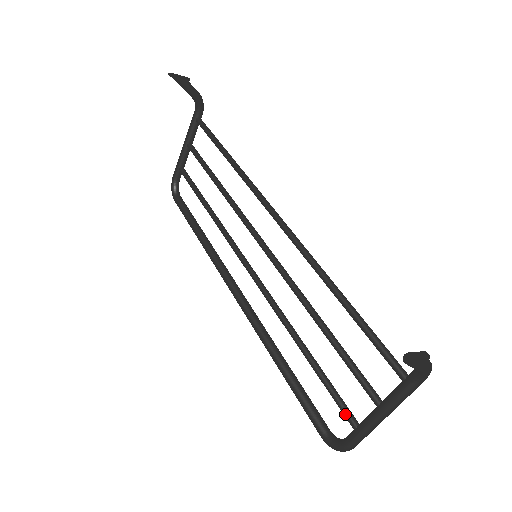
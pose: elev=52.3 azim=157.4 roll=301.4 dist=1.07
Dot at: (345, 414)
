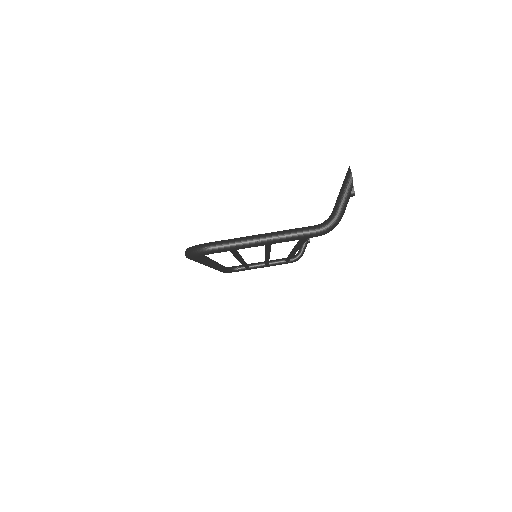
Dot at: occluded
